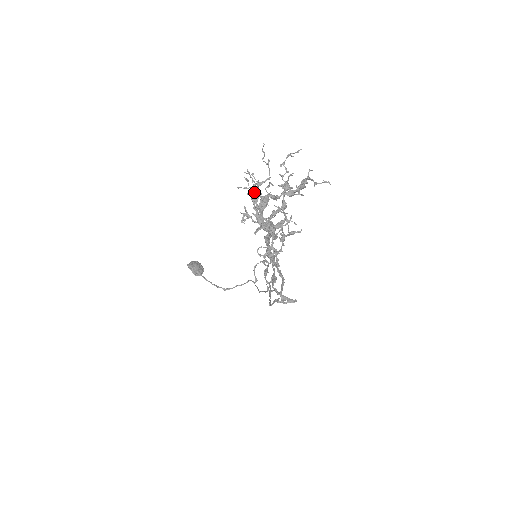
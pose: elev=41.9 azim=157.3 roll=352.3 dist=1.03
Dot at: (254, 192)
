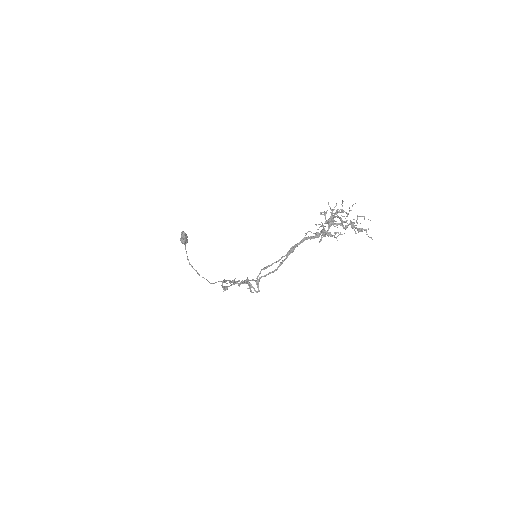
Dot at: (339, 210)
